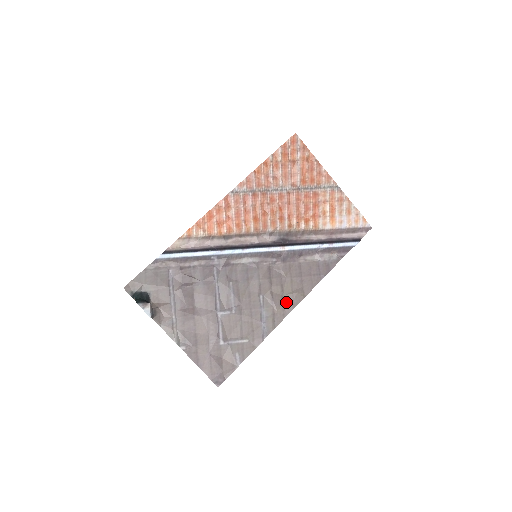
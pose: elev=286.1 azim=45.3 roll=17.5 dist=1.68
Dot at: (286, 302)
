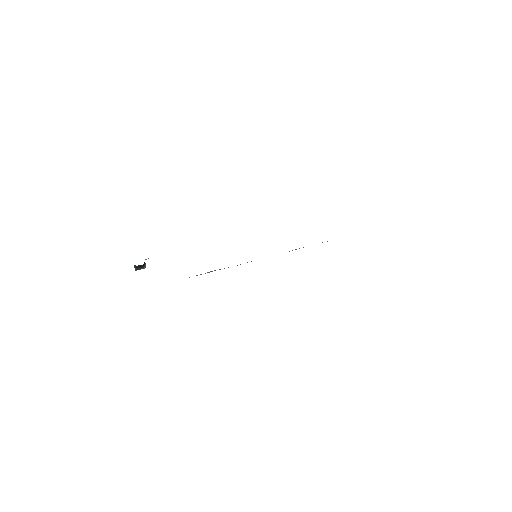
Dot at: occluded
